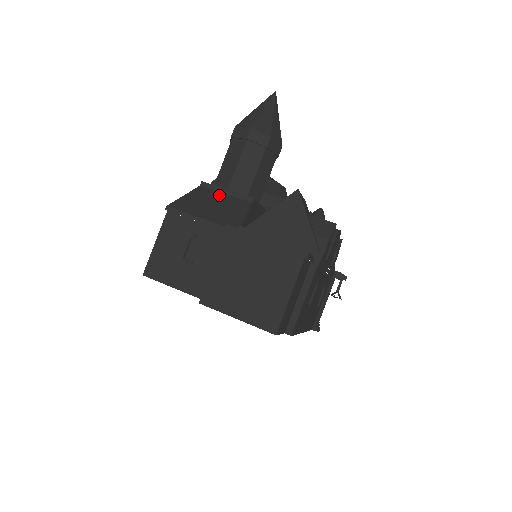
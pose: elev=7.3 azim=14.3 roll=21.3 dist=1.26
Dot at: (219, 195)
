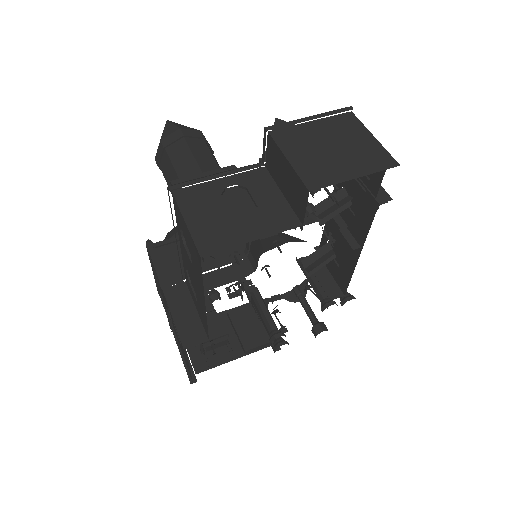
Dot at: (201, 177)
